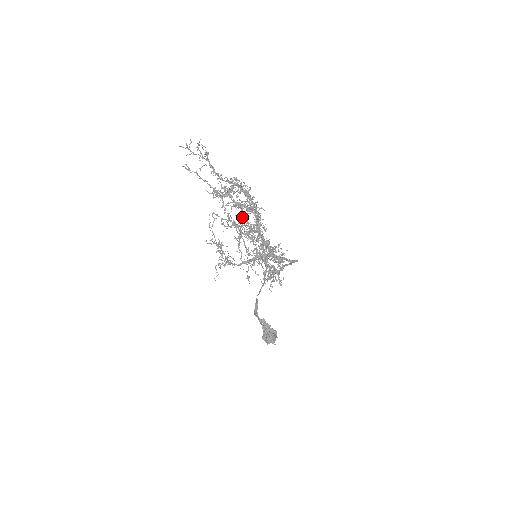
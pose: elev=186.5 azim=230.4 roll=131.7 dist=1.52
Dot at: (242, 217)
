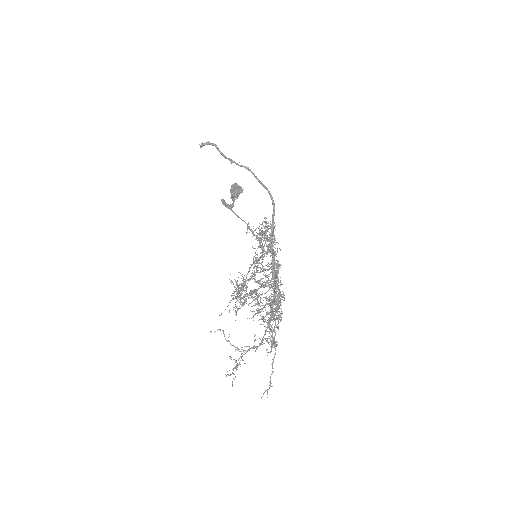
Dot at: occluded
